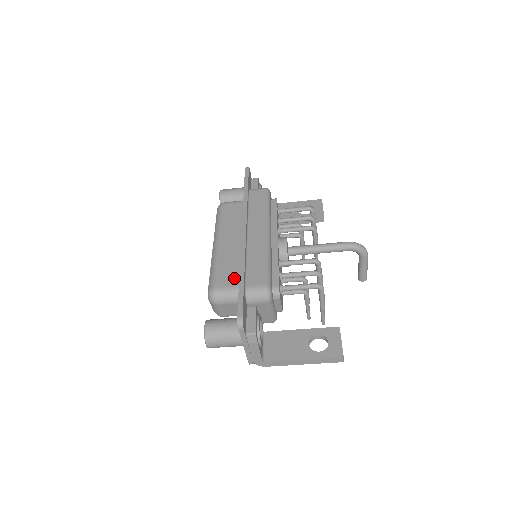
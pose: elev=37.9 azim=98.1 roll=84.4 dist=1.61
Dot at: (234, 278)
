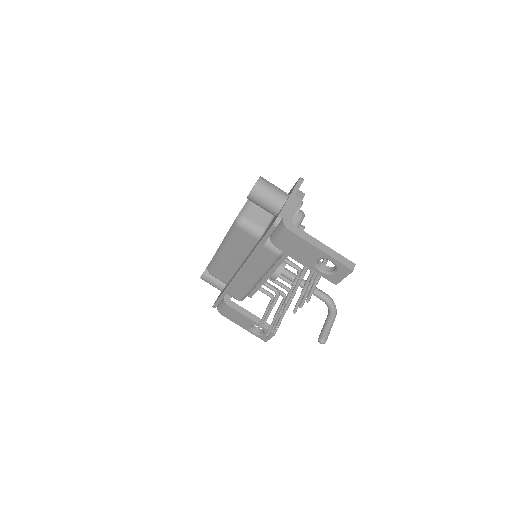
Dot at: occluded
